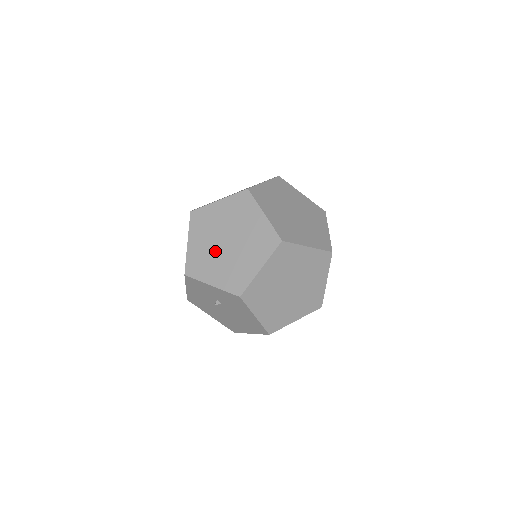
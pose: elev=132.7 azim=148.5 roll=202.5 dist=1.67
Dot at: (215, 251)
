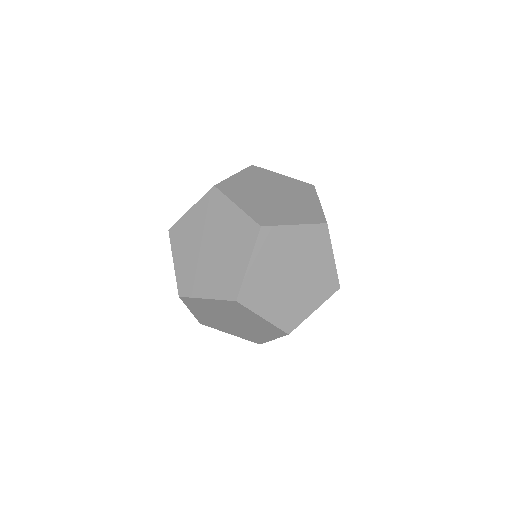
Dot at: (197, 242)
